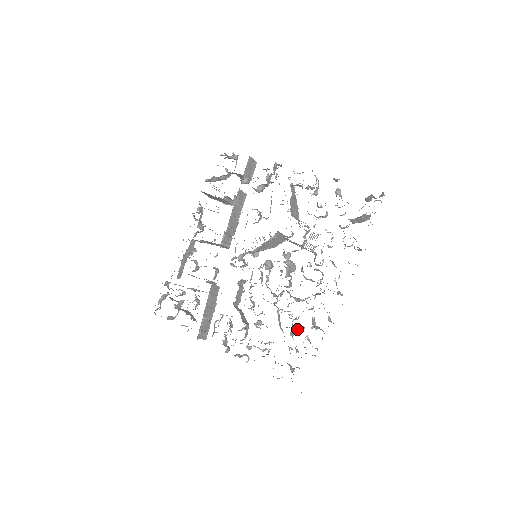
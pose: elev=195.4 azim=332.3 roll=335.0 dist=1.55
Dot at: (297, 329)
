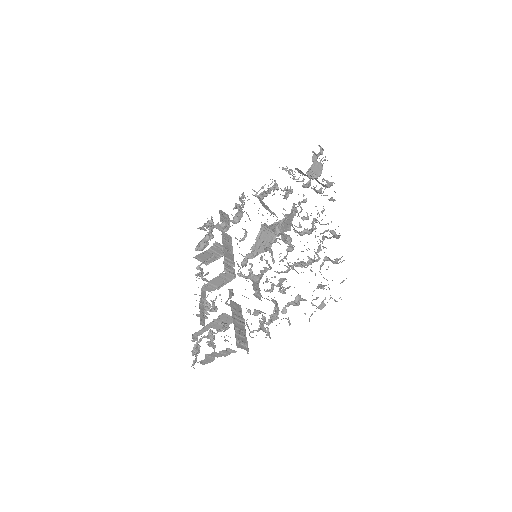
Dot at: occluded
